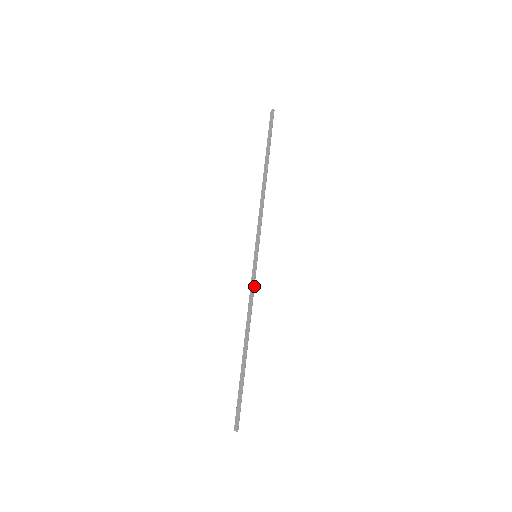
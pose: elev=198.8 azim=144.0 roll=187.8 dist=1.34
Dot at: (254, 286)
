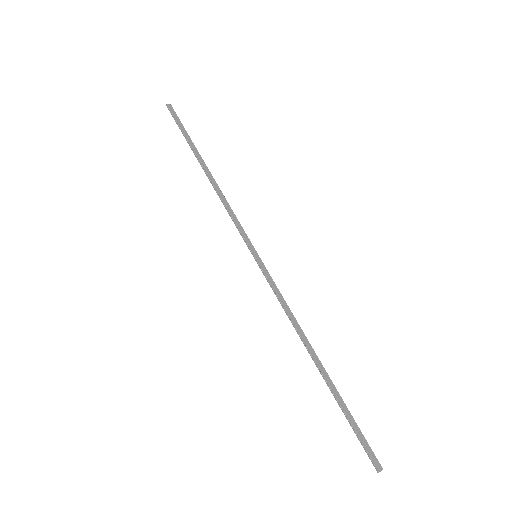
Dot at: (278, 289)
